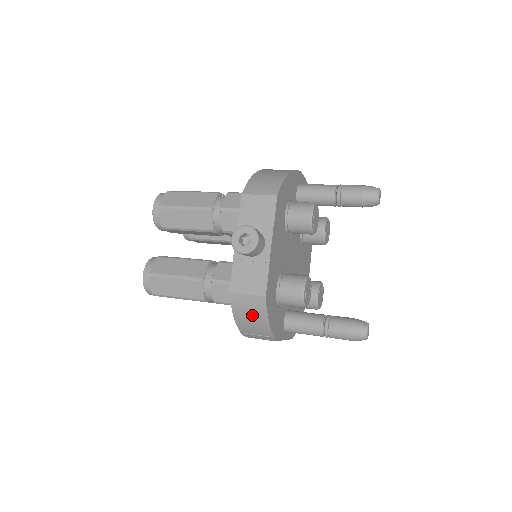
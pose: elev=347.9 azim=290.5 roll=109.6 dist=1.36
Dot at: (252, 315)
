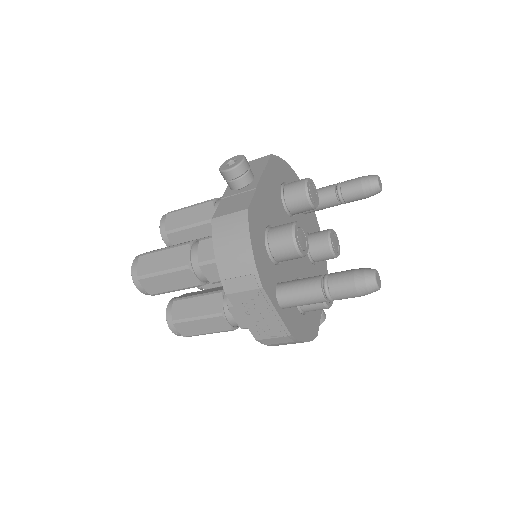
Dot at: (233, 239)
